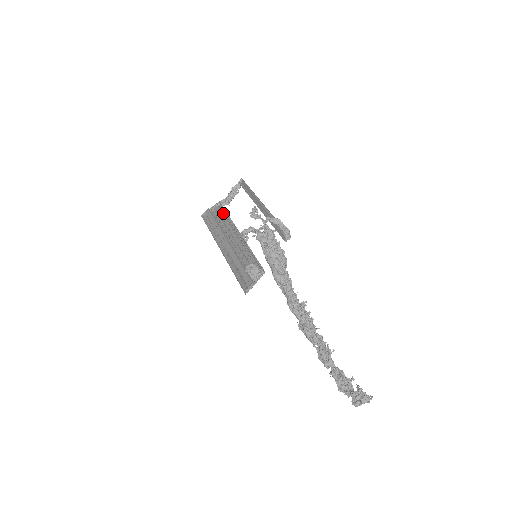
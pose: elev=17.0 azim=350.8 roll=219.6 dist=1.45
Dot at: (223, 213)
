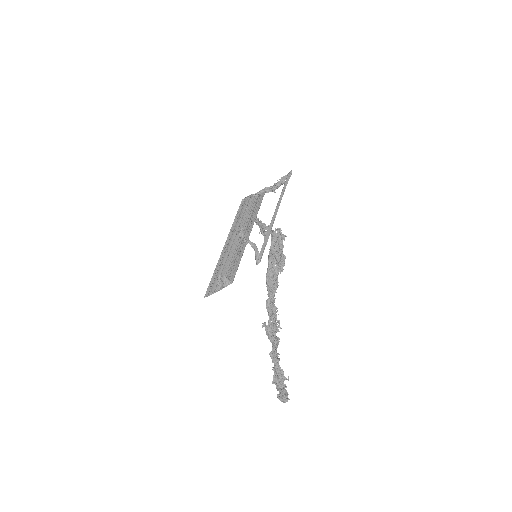
Dot at: (260, 202)
